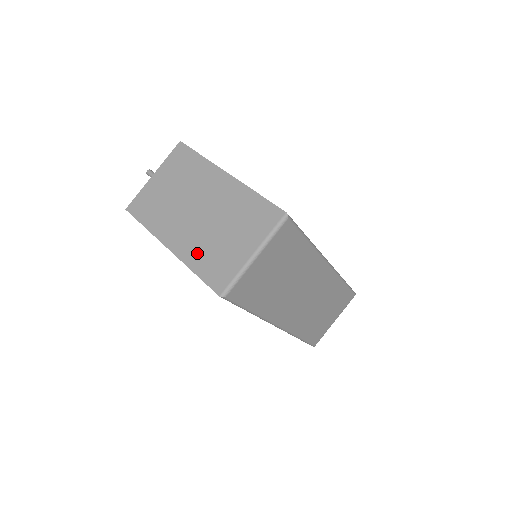
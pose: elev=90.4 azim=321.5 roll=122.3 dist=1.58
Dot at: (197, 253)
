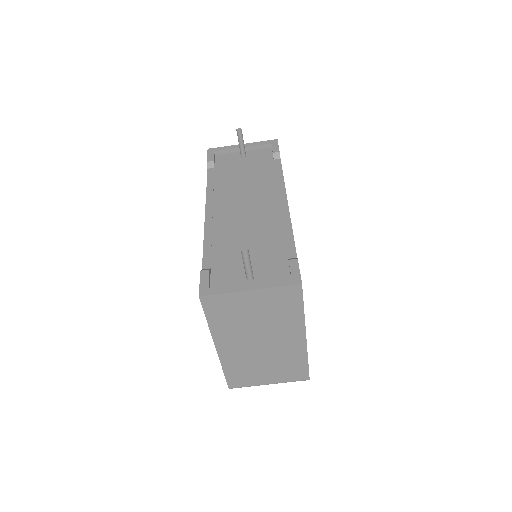
Dot at: (236, 364)
